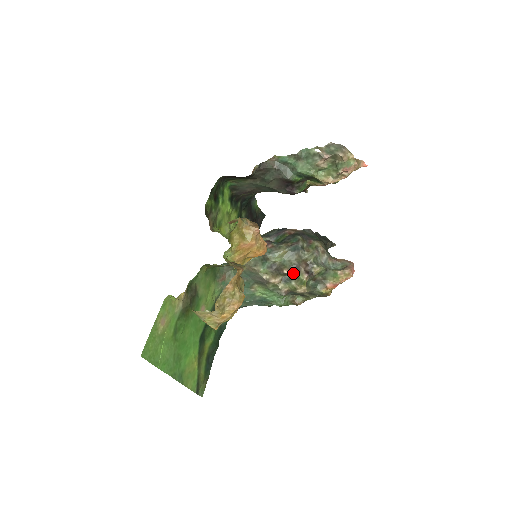
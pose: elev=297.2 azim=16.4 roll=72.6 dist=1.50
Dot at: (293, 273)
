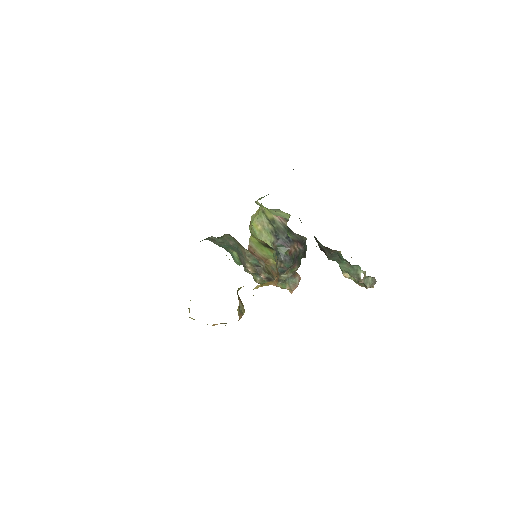
Dot at: (265, 280)
